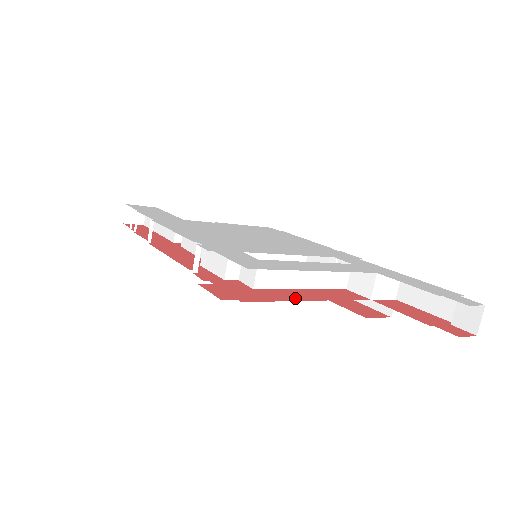
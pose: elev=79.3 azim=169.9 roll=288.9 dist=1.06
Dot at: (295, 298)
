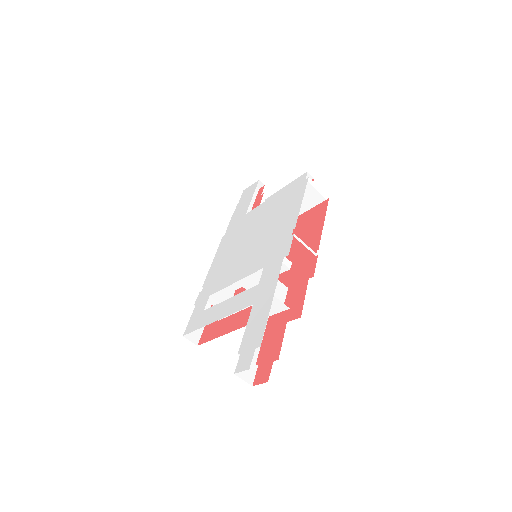
Dot at: (224, 331)
